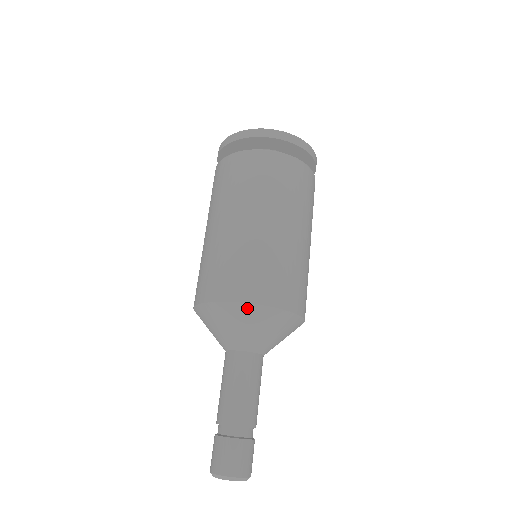
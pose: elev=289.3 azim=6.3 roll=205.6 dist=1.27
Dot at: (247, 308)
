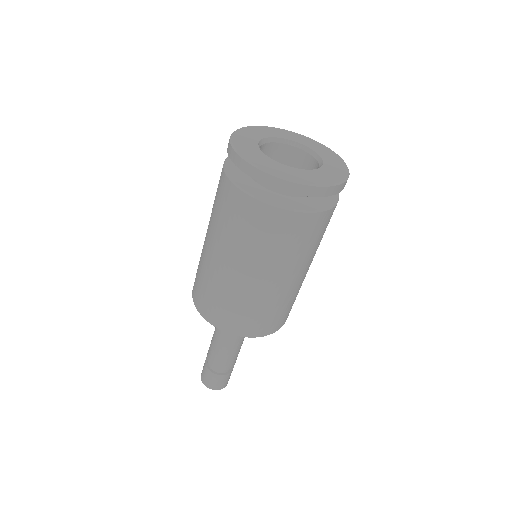
Dot at: occluded
